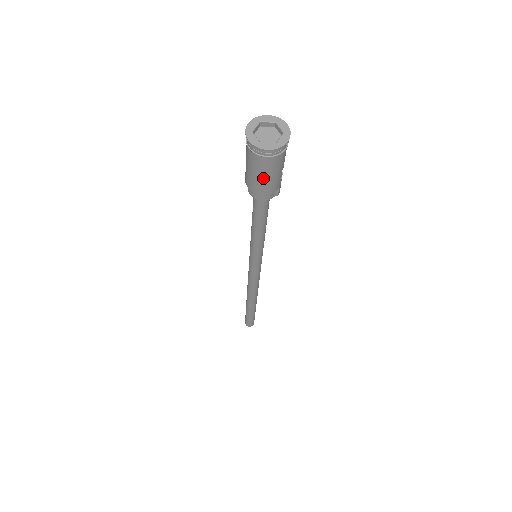
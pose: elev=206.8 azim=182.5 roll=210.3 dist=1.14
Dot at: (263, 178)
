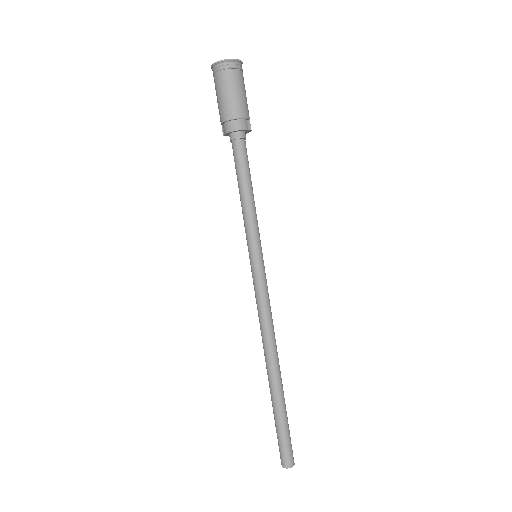
Dot at: (234, 95)
